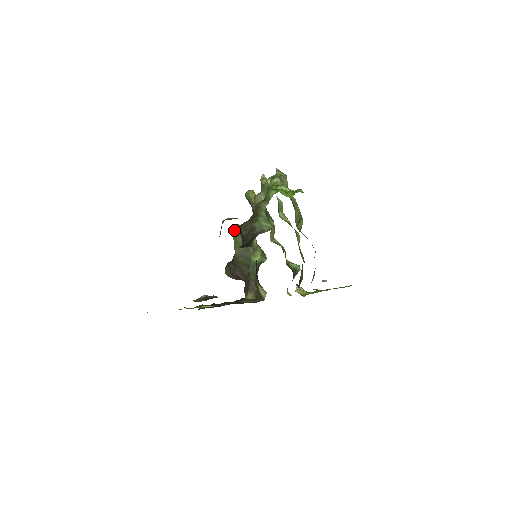
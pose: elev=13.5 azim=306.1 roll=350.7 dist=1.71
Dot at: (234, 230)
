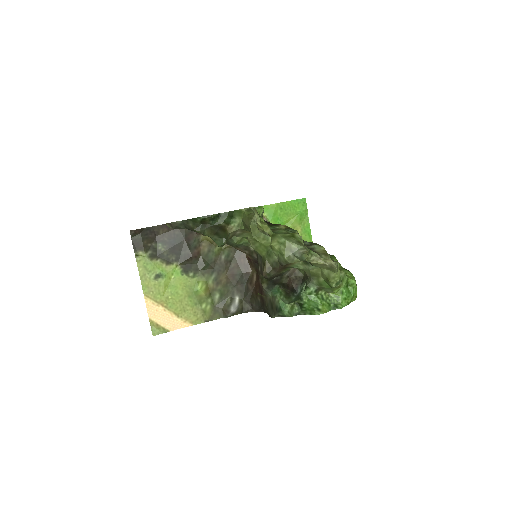
Dot at: occluded
